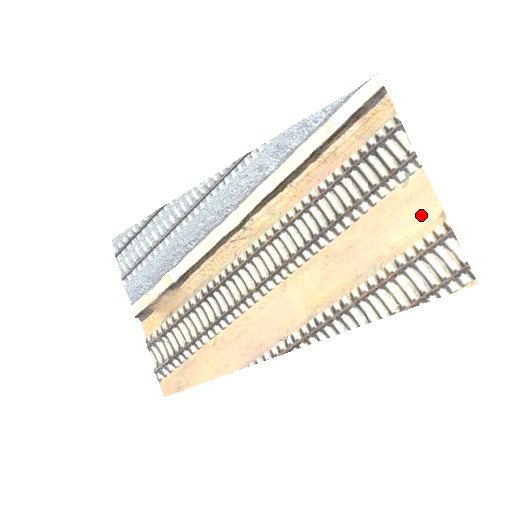
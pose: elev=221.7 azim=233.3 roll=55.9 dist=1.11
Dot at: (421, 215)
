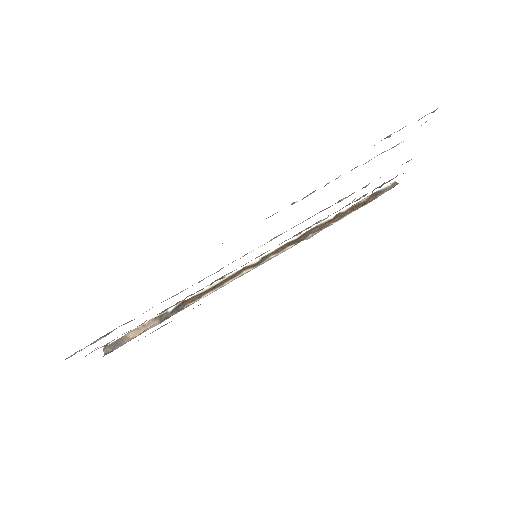
Dot at: occluded
